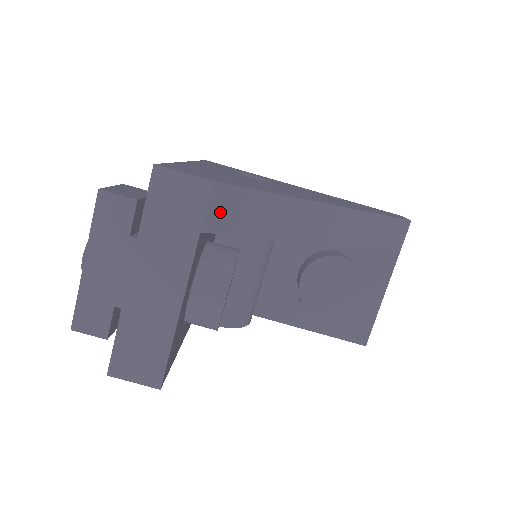
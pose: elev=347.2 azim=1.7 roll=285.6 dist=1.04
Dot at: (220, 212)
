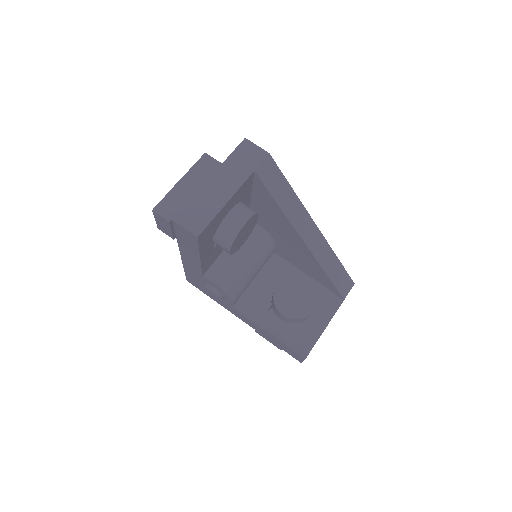
Dot at: (266, 170)
